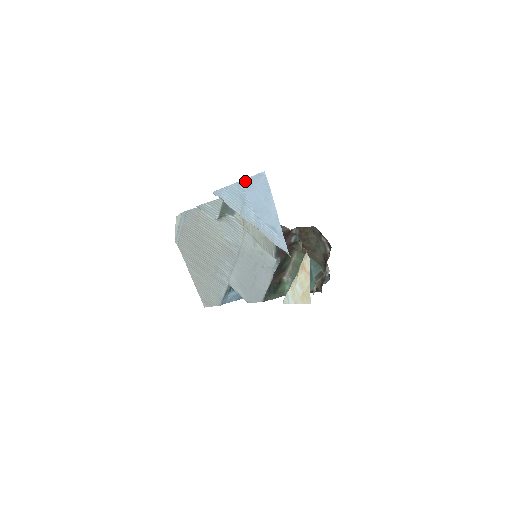
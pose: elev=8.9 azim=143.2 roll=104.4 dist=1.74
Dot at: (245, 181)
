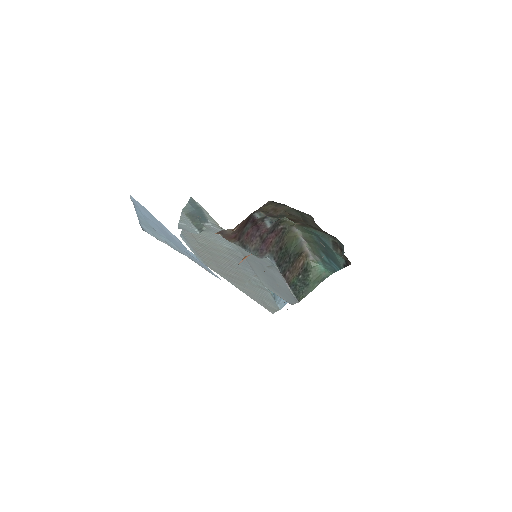
Dot at: (137, 211)
